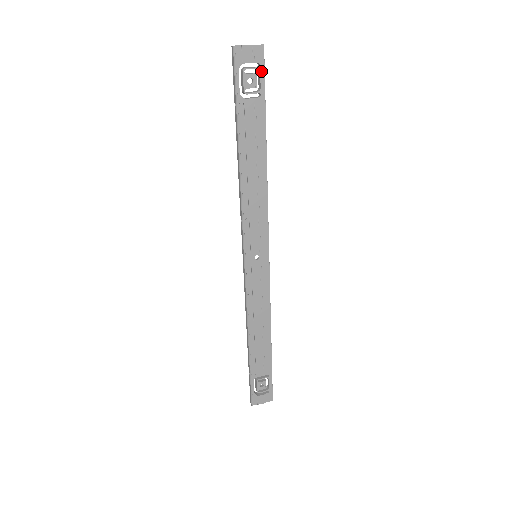
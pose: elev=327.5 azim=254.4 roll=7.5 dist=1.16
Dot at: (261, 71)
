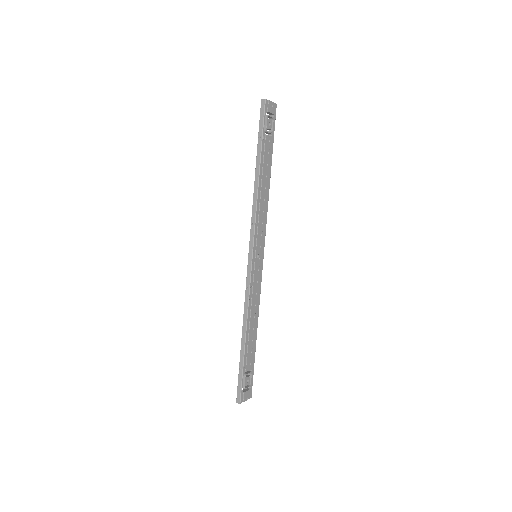
Dot at: (274, 120)
